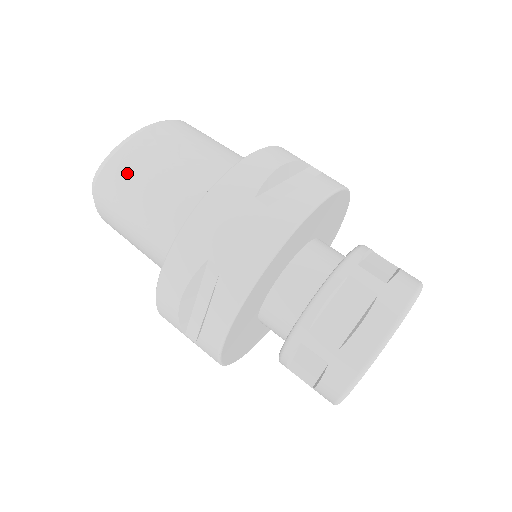
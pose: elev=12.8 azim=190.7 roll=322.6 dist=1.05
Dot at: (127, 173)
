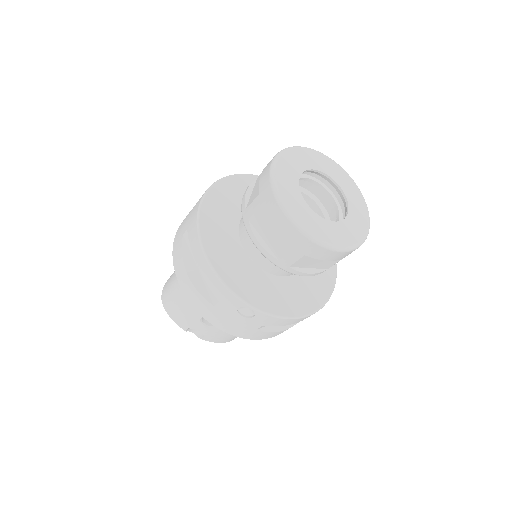
Dot at: (170, 278)
